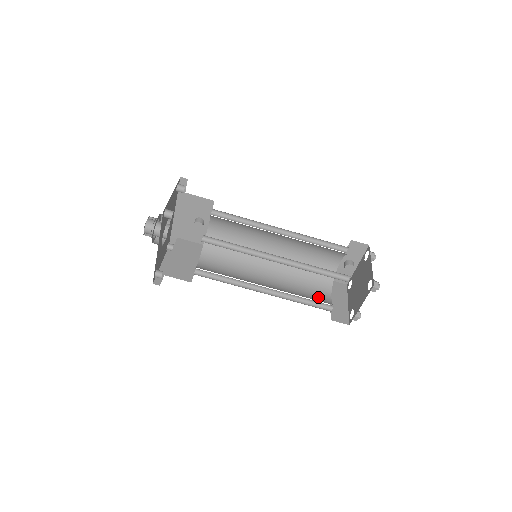
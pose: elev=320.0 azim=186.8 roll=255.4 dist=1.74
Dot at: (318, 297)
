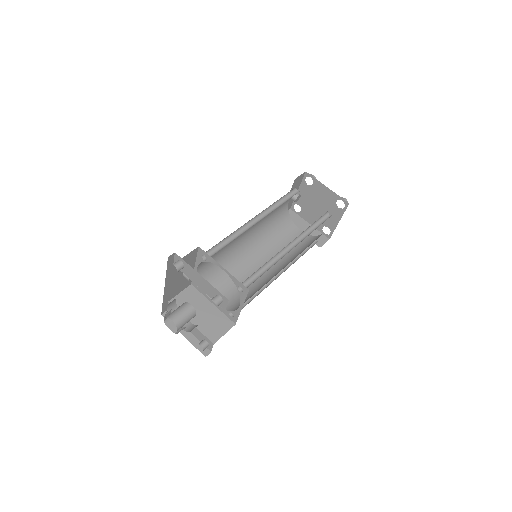
Dot at: occluded
